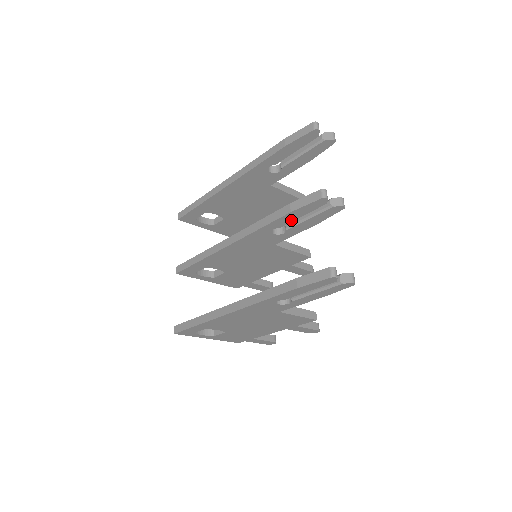
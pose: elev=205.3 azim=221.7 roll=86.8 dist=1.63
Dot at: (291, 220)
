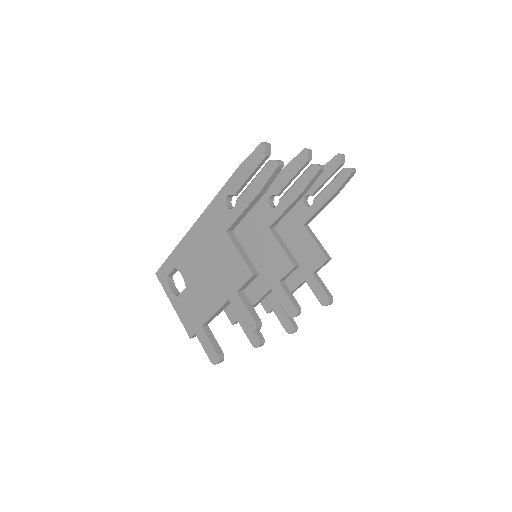
Dot at: (283, 183)
